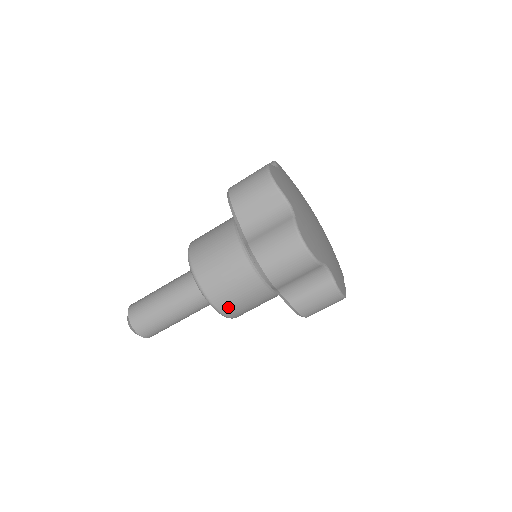
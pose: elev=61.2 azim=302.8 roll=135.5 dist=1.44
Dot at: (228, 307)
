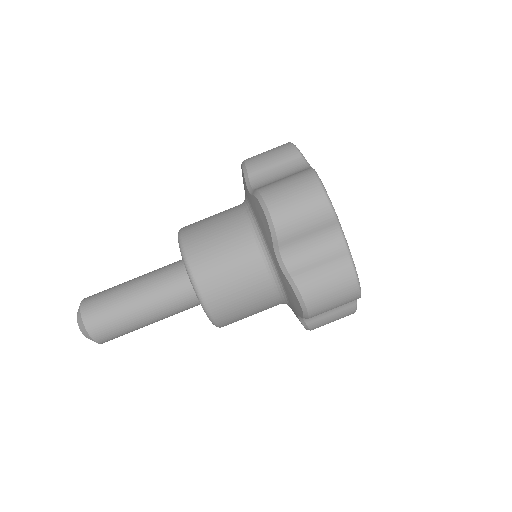
Dot at: (211, 285)
